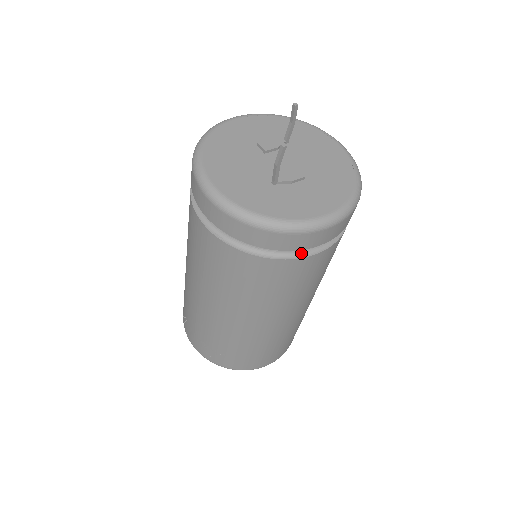
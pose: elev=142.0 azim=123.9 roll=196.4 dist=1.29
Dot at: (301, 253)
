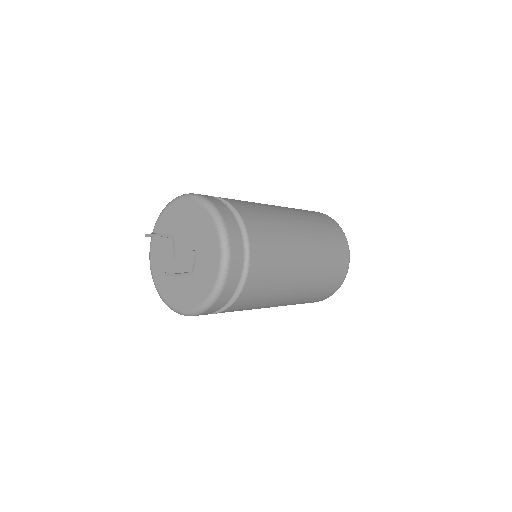
Dot at: (244, 274)
